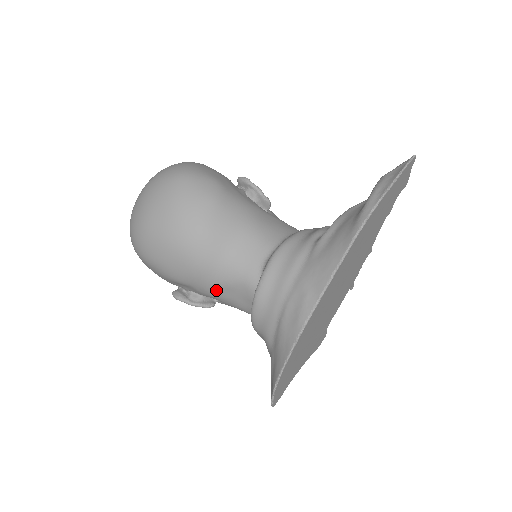
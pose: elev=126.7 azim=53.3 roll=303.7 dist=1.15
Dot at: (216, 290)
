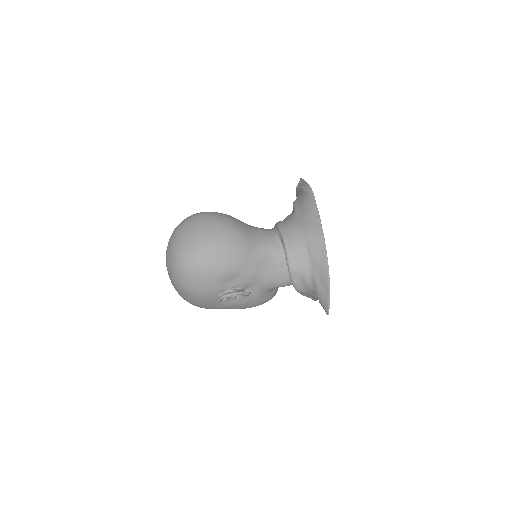
Dot at: (256, 266)
